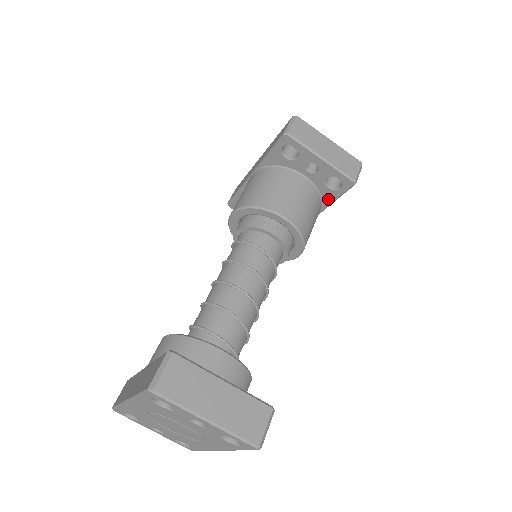
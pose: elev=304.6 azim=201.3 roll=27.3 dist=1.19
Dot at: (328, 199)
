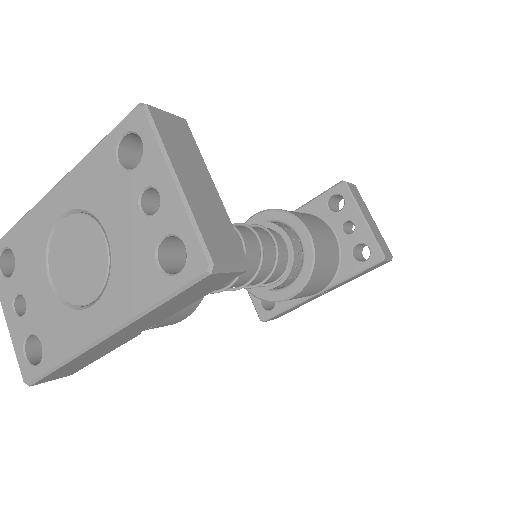
Dot at: (345, 272)
